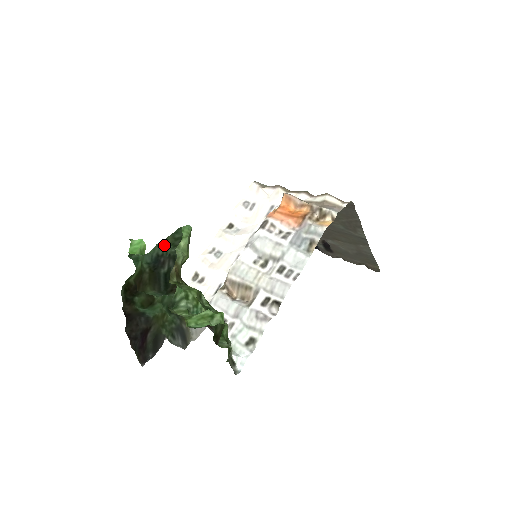
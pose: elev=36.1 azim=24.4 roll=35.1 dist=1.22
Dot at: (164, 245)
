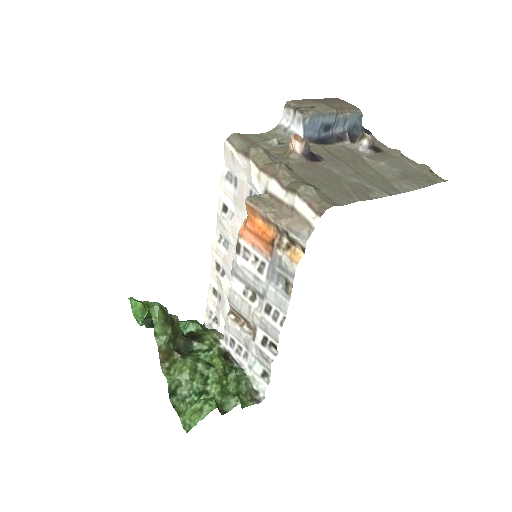
Dot at: (150, 317)
